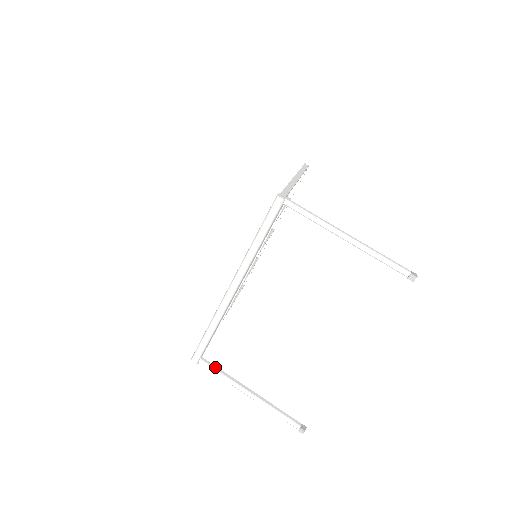
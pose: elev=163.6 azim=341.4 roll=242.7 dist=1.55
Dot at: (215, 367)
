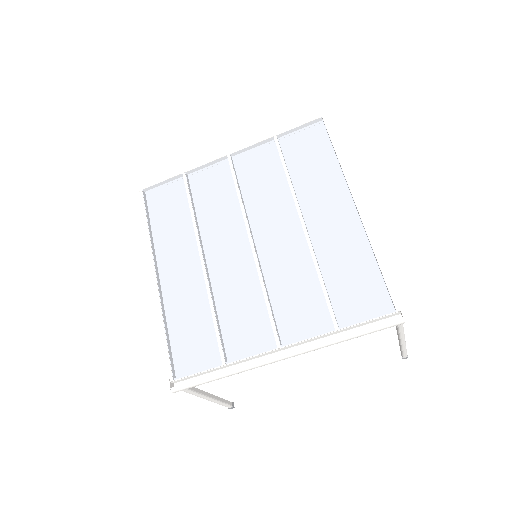
Dot at: occluded
